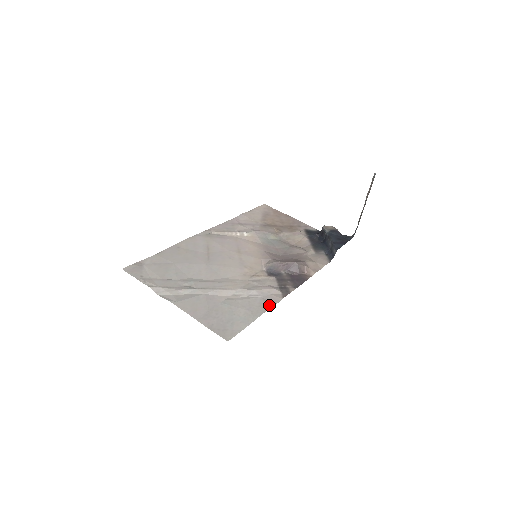
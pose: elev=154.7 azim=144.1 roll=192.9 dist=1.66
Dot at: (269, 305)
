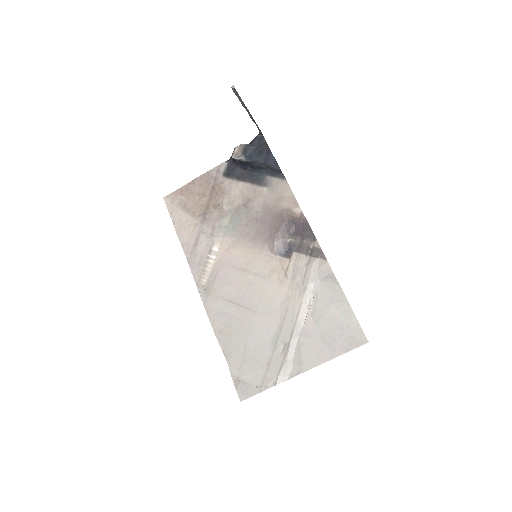
Dot at: (333, 280)
